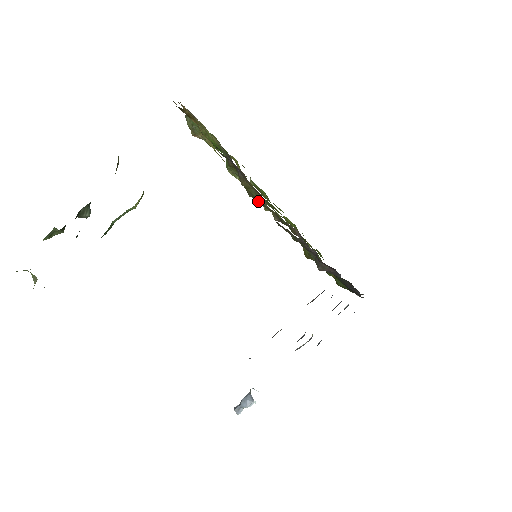
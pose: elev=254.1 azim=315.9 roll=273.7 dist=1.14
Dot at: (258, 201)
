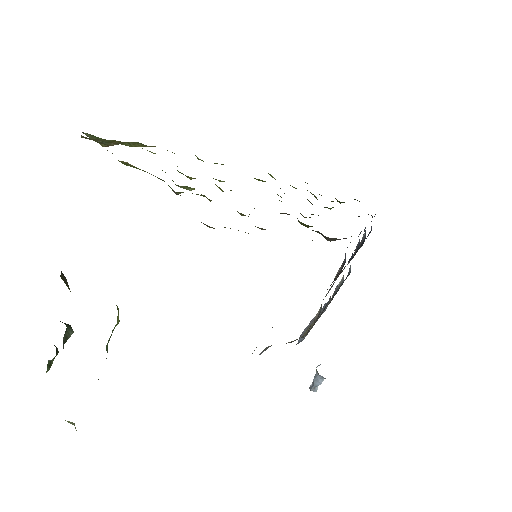
Dot at: occluded
